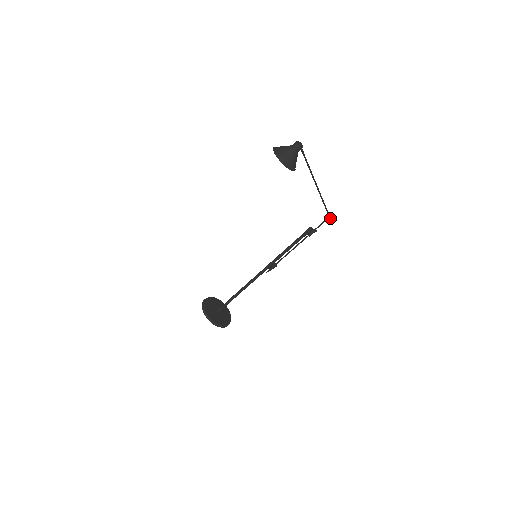
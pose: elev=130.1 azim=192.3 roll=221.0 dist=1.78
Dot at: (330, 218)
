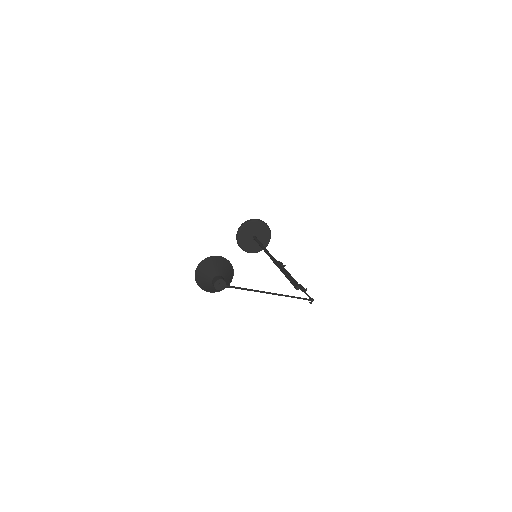
Dot at: (310, 302)
